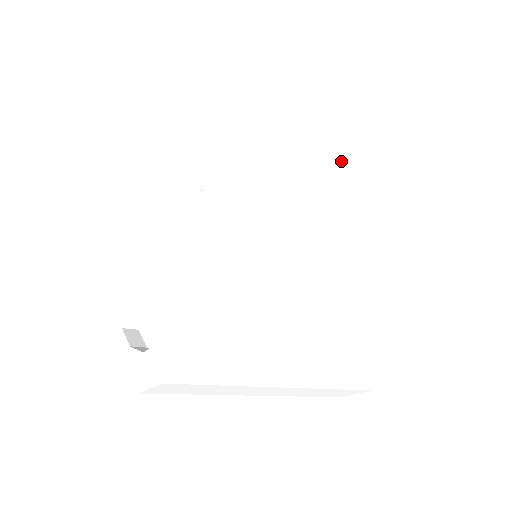
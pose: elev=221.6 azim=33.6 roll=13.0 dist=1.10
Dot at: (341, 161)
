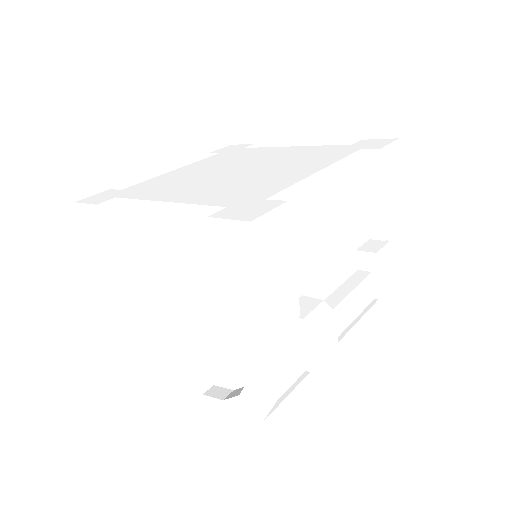
Dot at: (357, 172)
